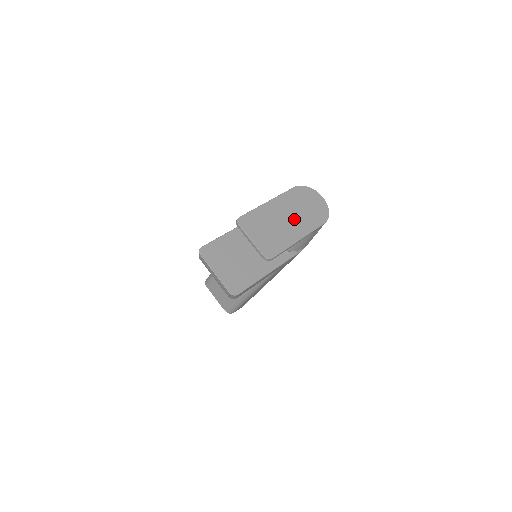
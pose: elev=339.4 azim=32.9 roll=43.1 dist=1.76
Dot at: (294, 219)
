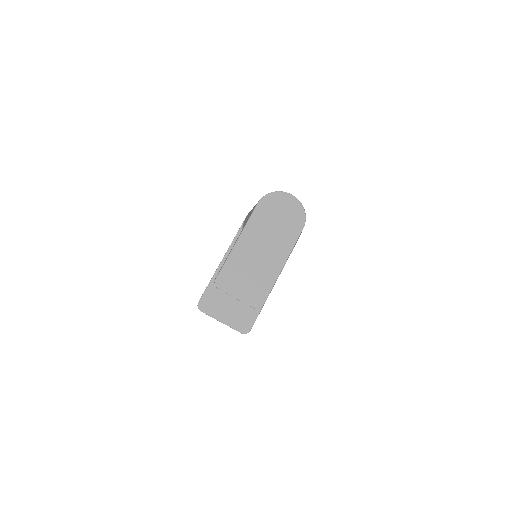
Dot at: (270, 245)
